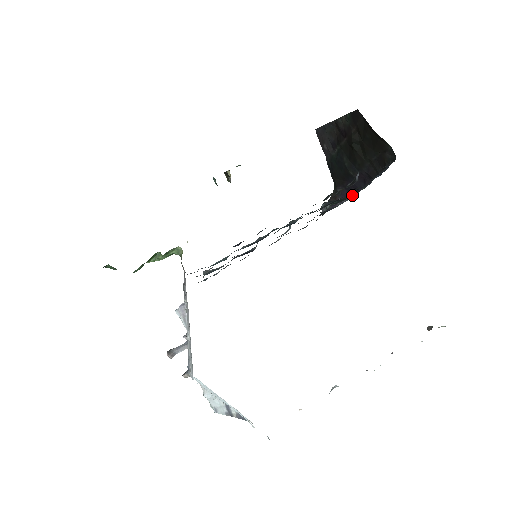
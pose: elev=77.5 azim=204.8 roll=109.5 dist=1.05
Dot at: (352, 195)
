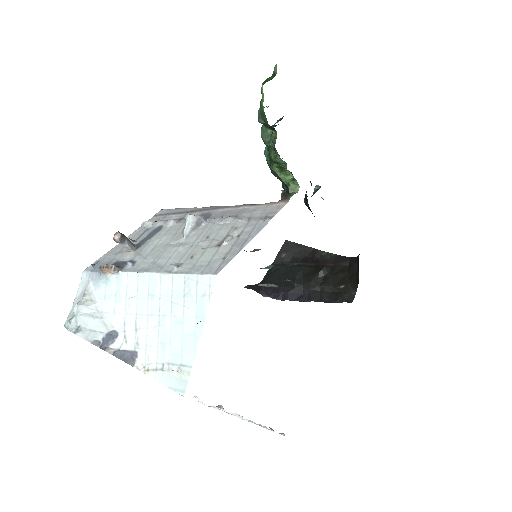
Dot at: (274, 298)
